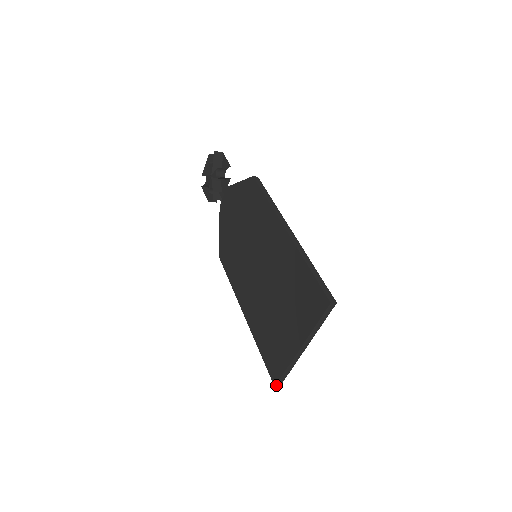
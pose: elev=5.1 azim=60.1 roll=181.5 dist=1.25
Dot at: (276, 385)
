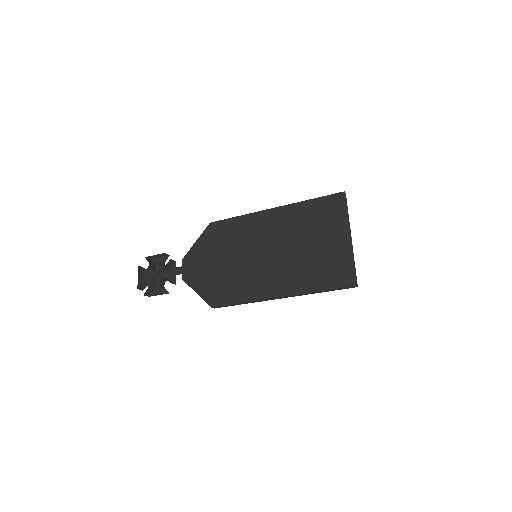
Dot at: (356, 284)
